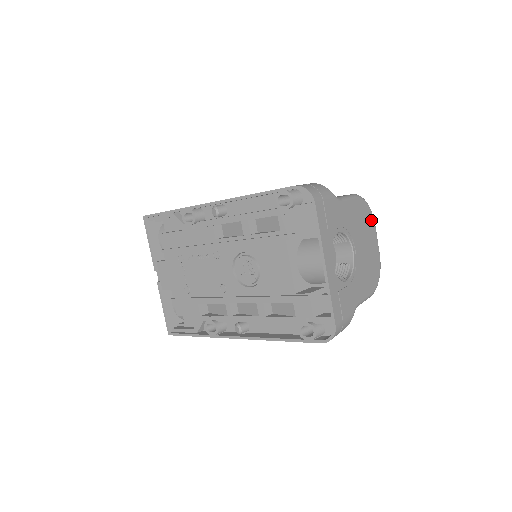
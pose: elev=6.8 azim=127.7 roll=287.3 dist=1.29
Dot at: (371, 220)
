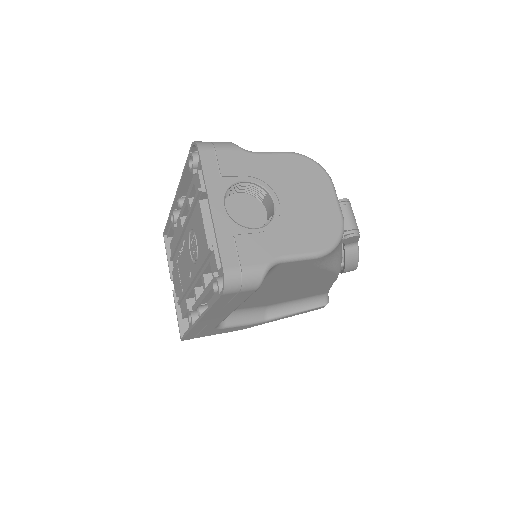
Dot at: (322, 178)
